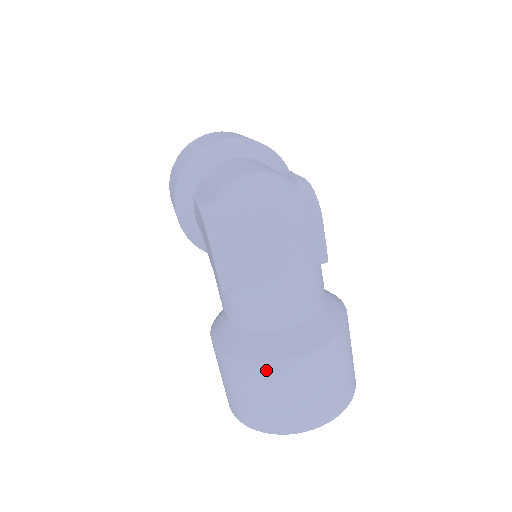
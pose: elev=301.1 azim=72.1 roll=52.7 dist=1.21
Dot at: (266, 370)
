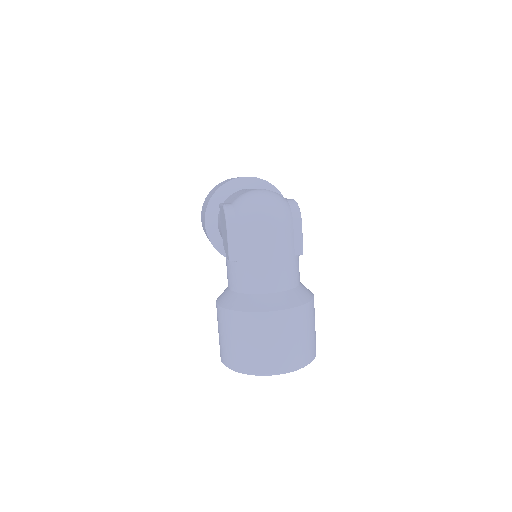
Dot at: (251, 319)
